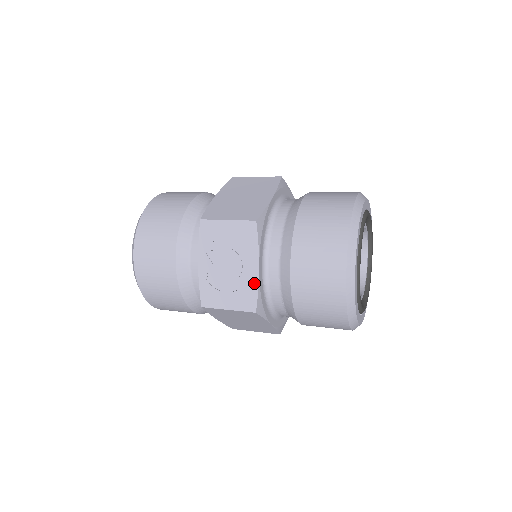
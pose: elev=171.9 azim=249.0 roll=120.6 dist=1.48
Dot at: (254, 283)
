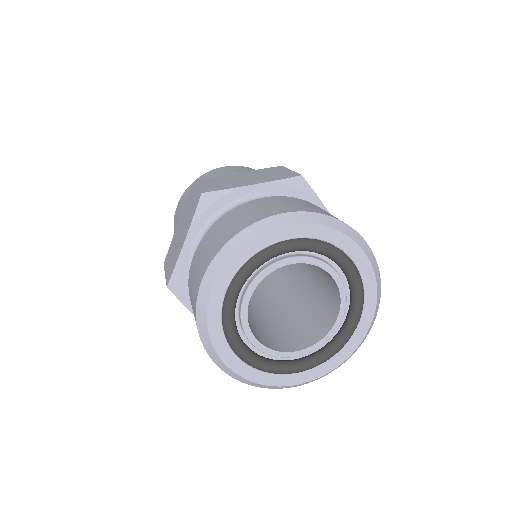
Dot at: occluded
